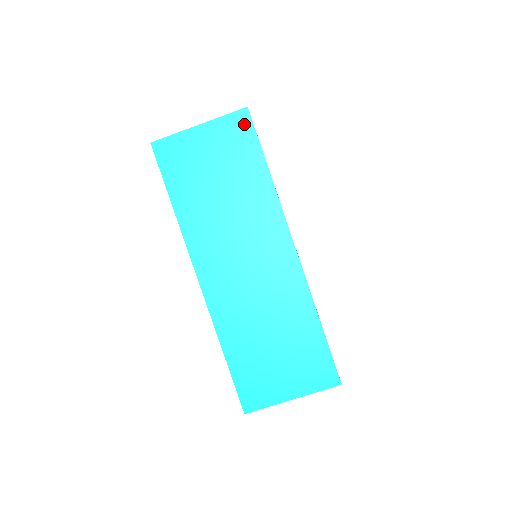
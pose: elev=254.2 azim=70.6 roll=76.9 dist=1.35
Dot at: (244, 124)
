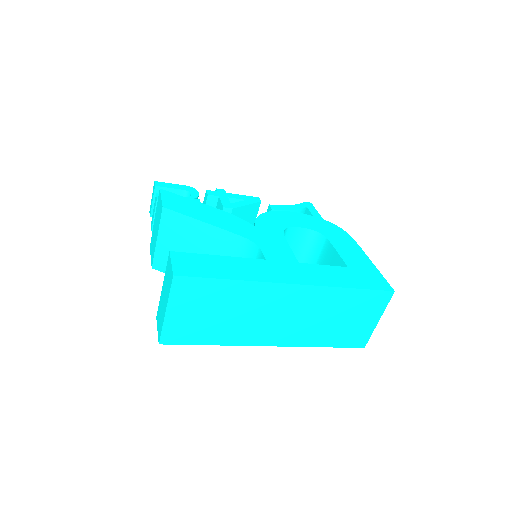
Dot at: (185, 283)
